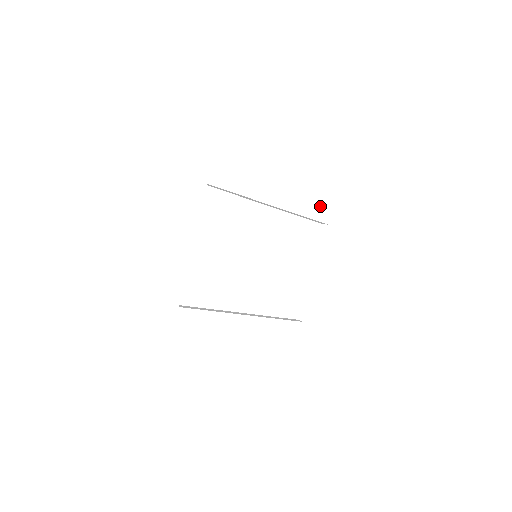
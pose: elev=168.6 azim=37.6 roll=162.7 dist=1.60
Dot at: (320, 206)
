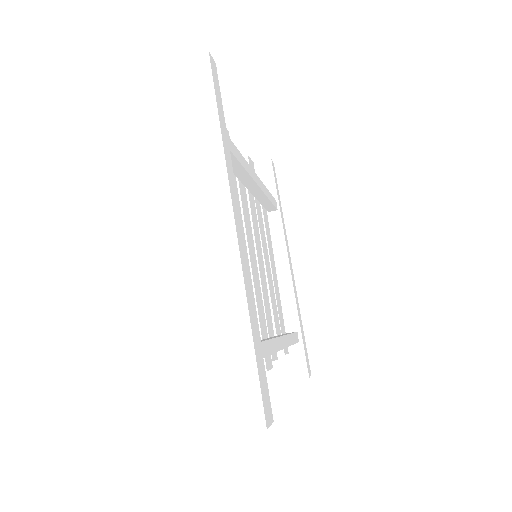
Dot at: occluded
